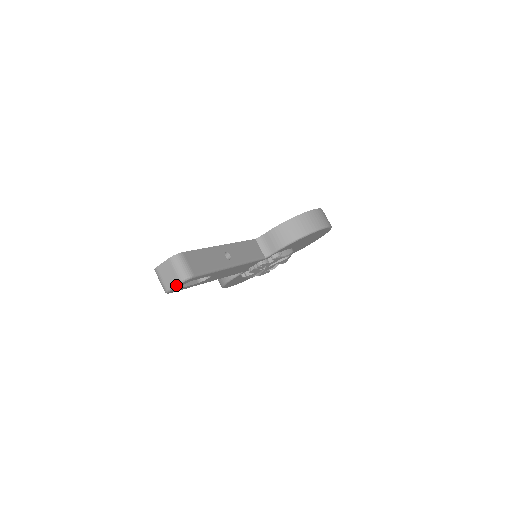
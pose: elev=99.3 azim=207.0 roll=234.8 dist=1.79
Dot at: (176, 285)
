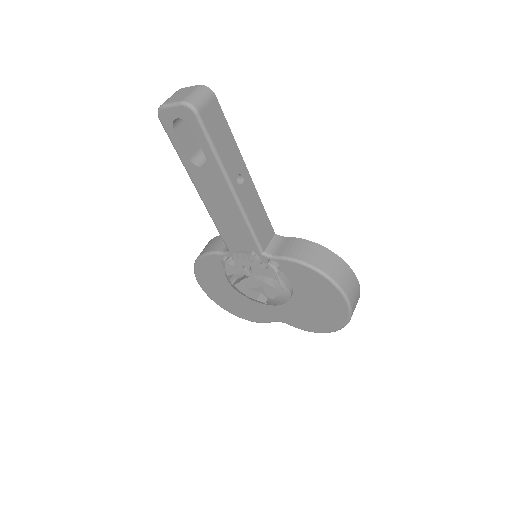
Dot at: (175, 103)
